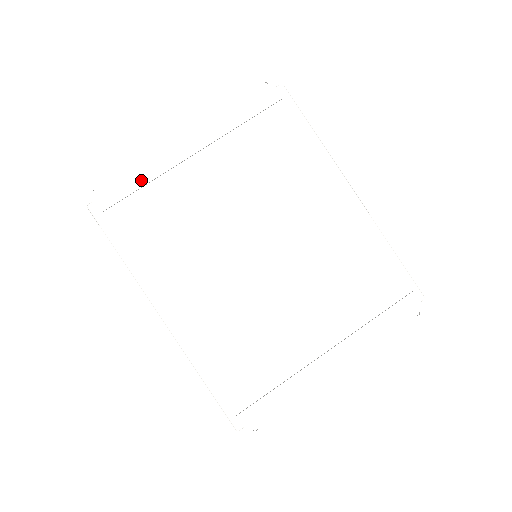
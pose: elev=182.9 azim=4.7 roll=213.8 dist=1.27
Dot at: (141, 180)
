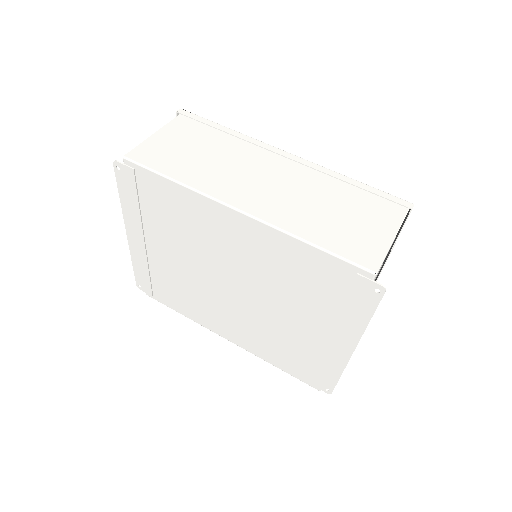
Dot at: (145, 272)
